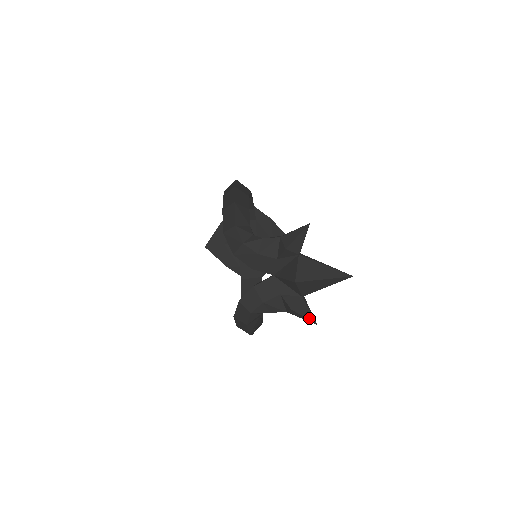
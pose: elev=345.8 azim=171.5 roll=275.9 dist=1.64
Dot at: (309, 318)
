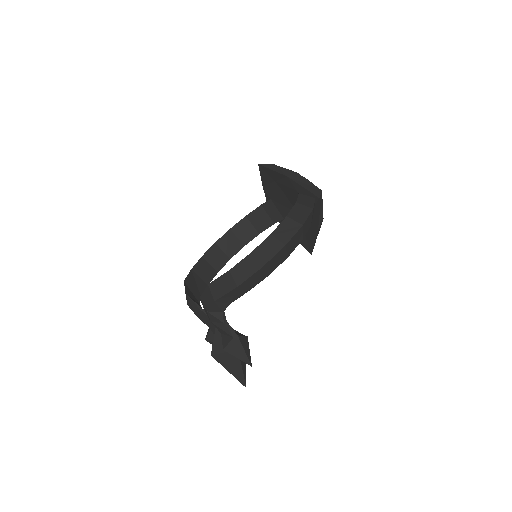
Dot at: occluded
